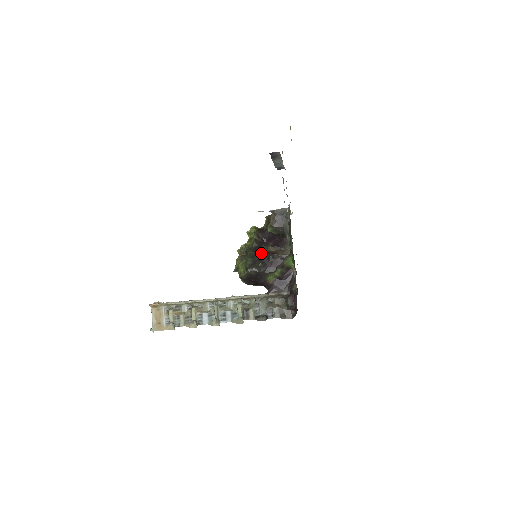
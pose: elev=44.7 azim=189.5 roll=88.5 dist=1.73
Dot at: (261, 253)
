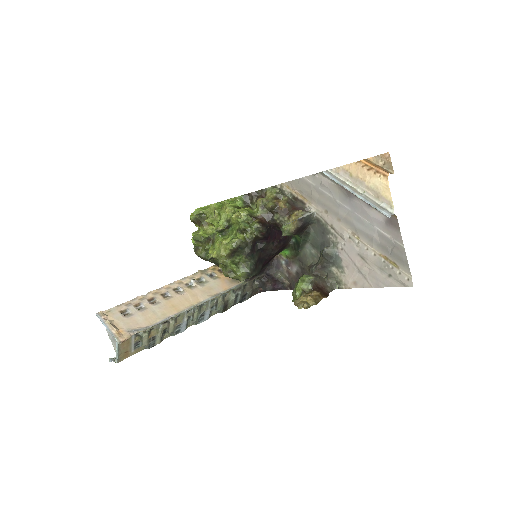
Dot at: (260, 251)
